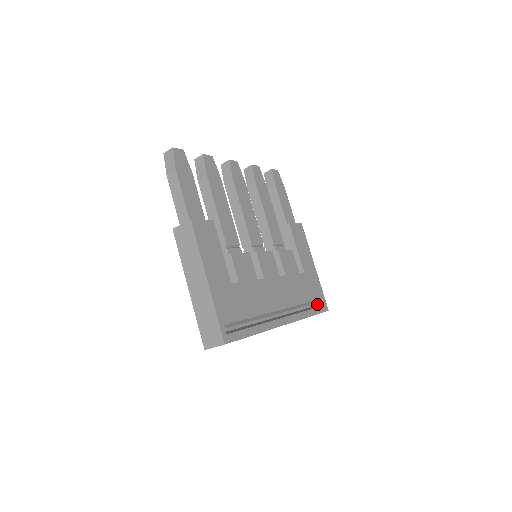
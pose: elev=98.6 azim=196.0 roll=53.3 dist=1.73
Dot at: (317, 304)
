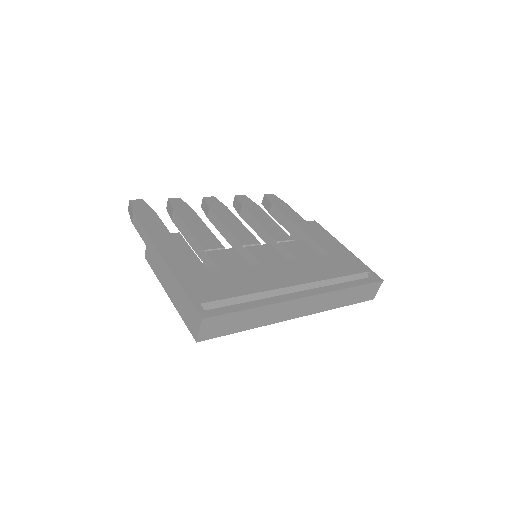
Dot at: occluded
